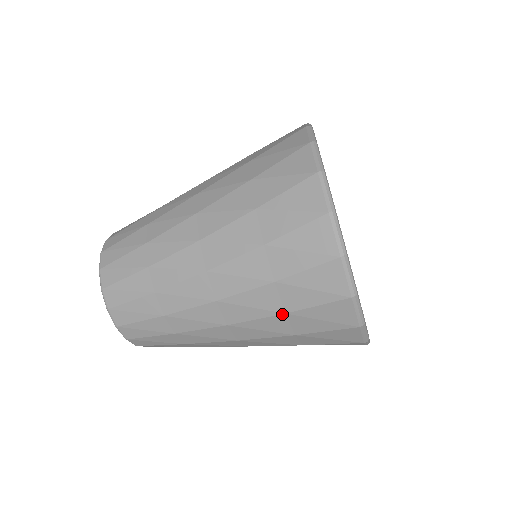
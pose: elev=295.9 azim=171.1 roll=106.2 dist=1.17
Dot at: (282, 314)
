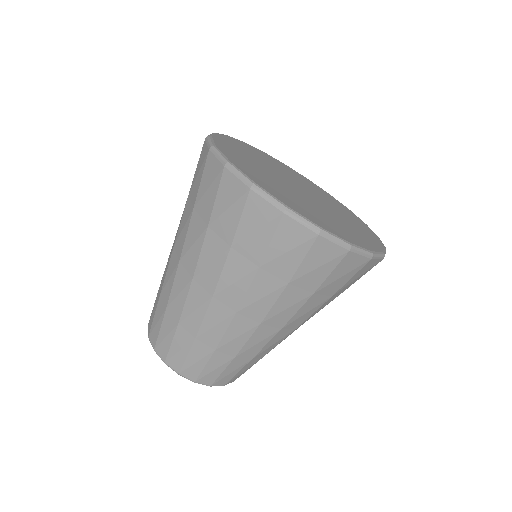
Dot at: occluded
